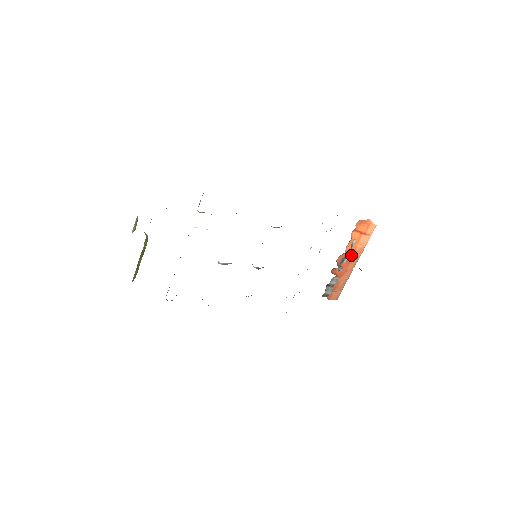
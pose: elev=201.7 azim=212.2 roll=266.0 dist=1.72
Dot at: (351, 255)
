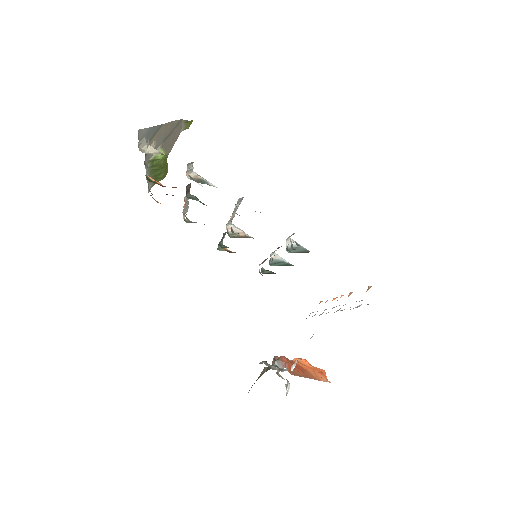
Dot at: (303, 368)
